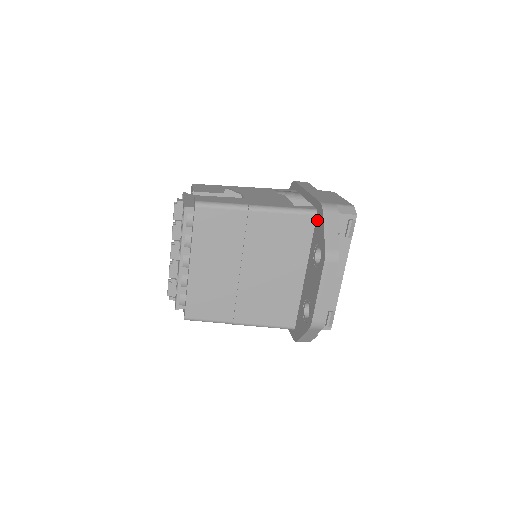
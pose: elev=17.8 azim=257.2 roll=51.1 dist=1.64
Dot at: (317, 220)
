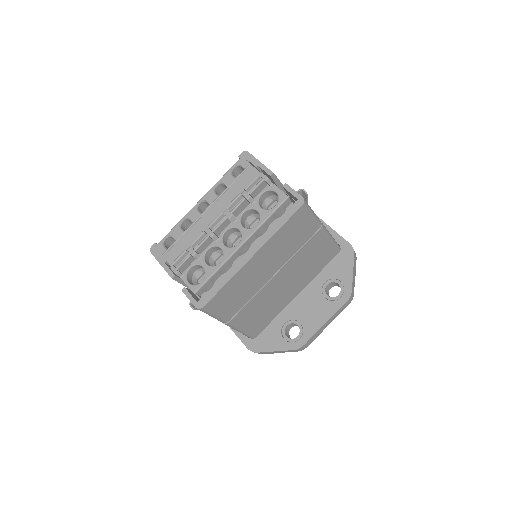
Dot at: (340, 257)
